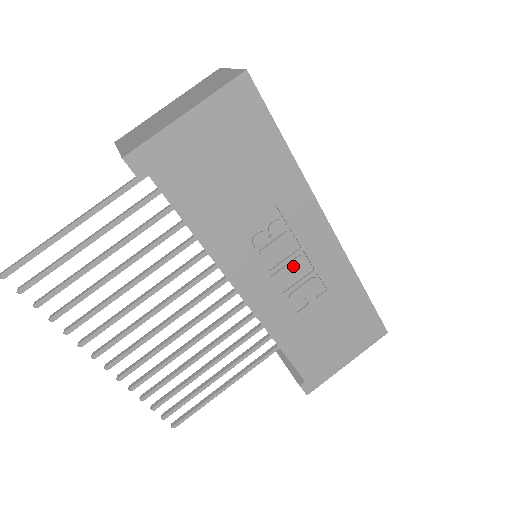
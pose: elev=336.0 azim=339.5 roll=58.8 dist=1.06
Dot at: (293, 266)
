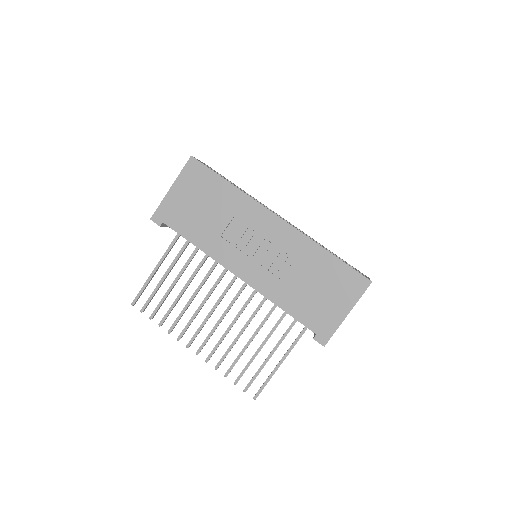
Dot at: (264, 249)
